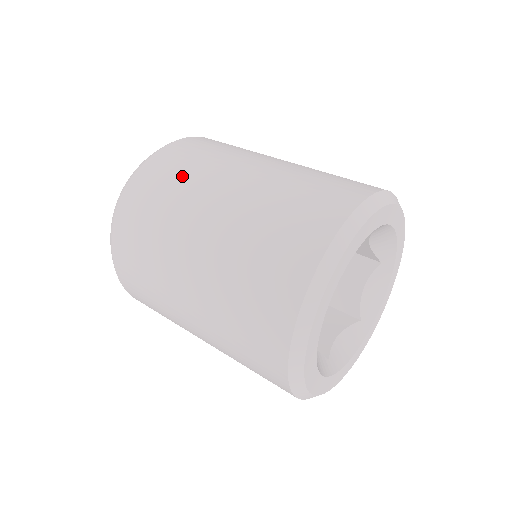
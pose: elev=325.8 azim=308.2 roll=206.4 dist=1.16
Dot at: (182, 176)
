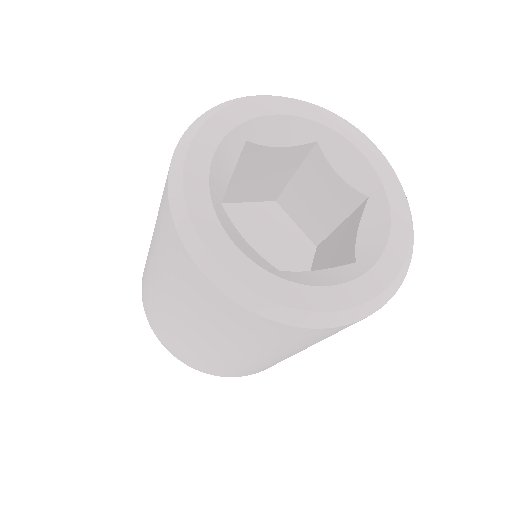
Dot at: occluded
